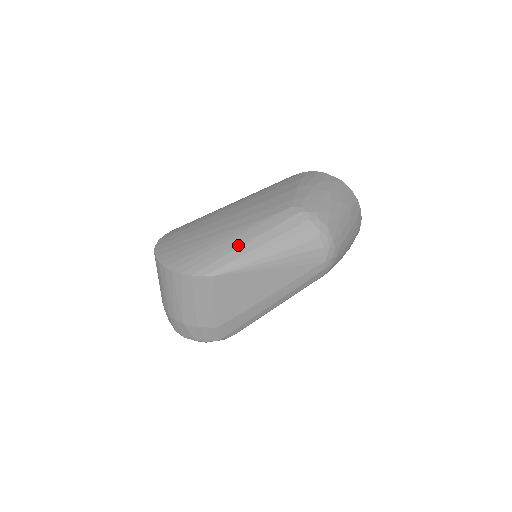
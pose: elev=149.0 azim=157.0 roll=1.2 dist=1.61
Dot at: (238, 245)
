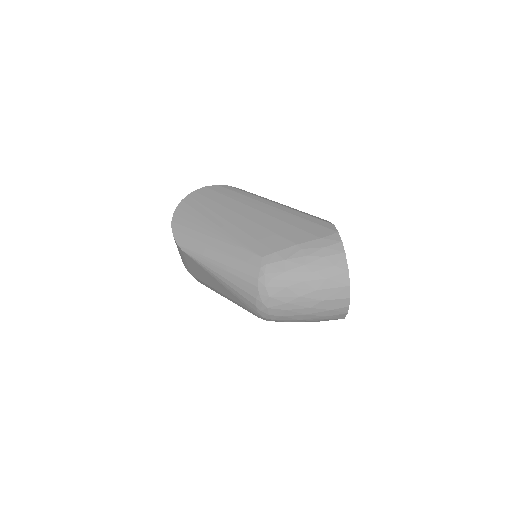
Dot at: (209, 246)
